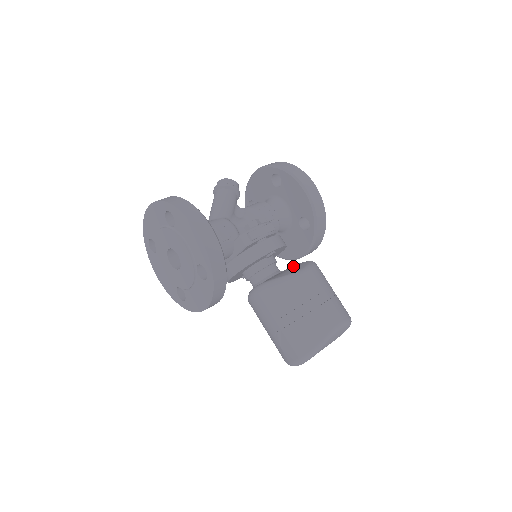
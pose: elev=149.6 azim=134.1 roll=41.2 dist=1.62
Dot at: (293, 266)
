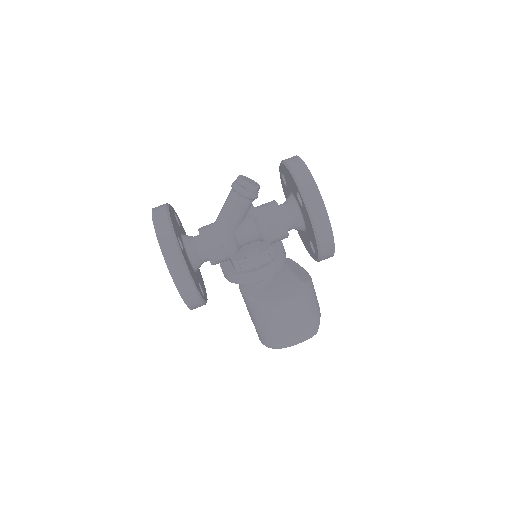
Dot at: (285, 279)
